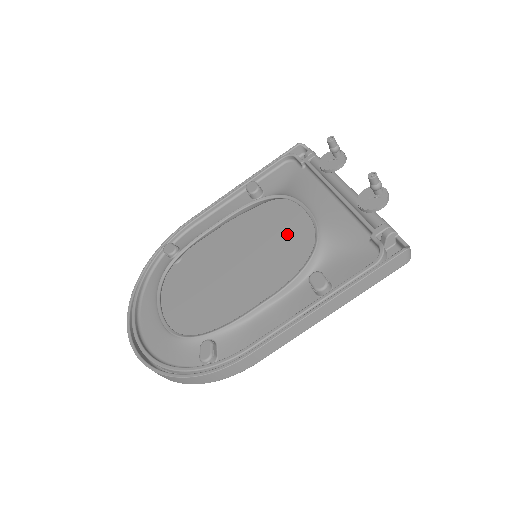
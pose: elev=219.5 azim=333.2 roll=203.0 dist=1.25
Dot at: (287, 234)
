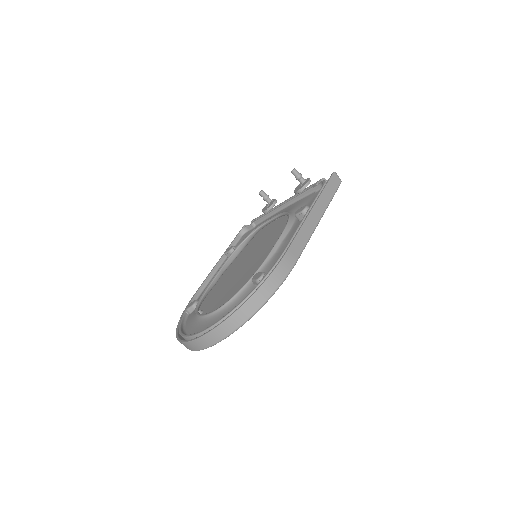
Dot at: (268, 241)
